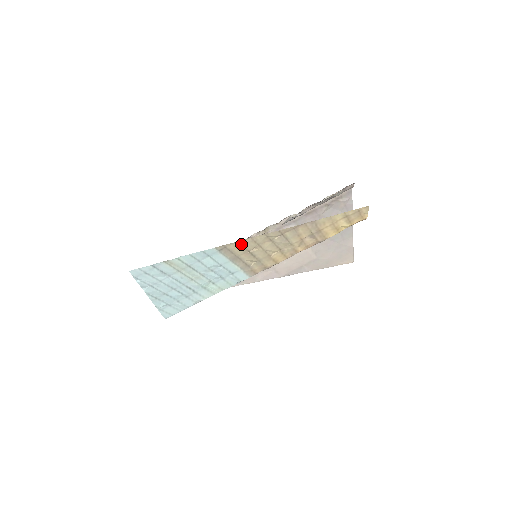
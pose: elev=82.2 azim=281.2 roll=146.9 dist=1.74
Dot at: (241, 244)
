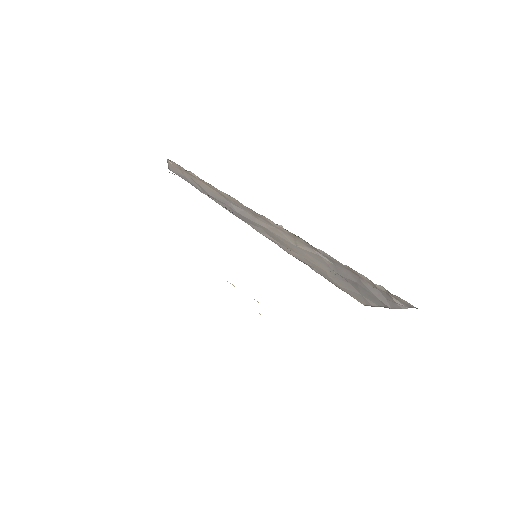
Dot at: occluded
